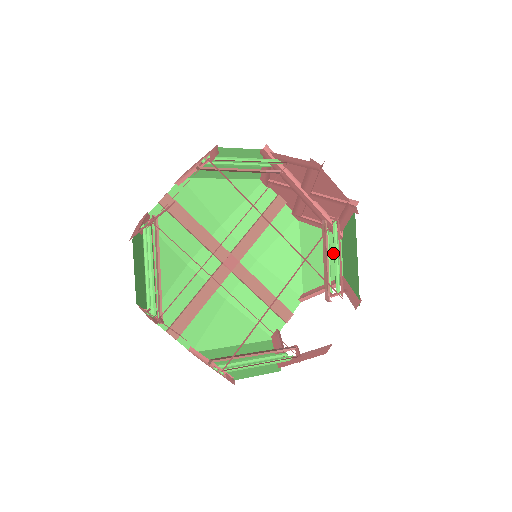
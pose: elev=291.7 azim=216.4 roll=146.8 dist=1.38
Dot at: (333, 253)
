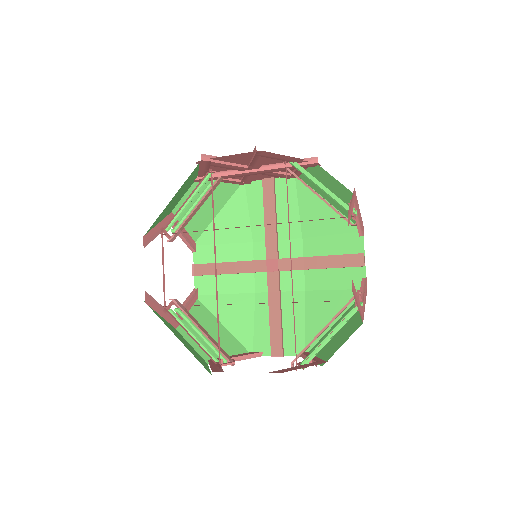
Dot at: (328, 180)
